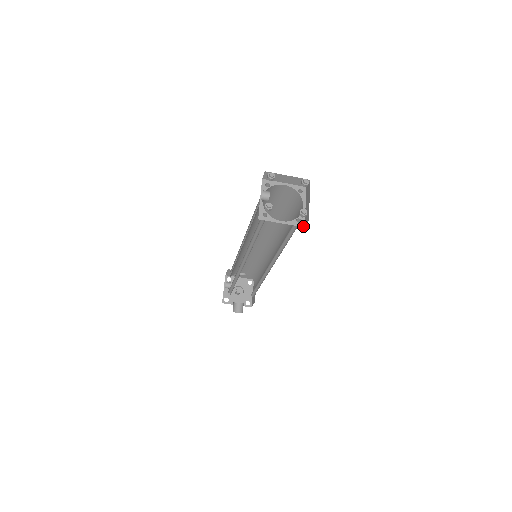
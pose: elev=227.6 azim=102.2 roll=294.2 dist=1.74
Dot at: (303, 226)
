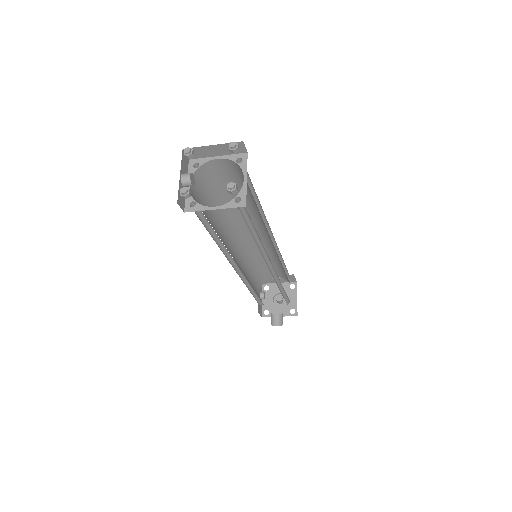
Dot at: (244, 205)
